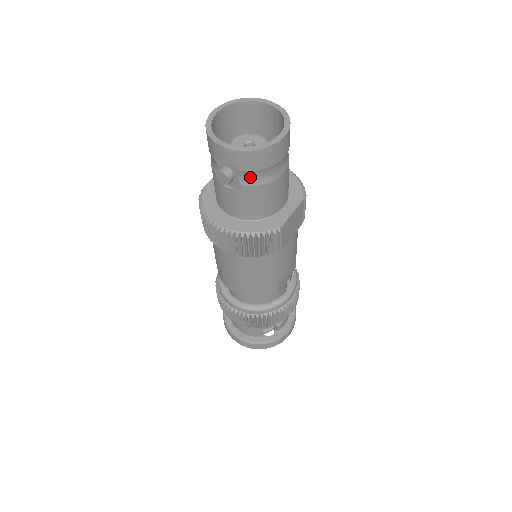
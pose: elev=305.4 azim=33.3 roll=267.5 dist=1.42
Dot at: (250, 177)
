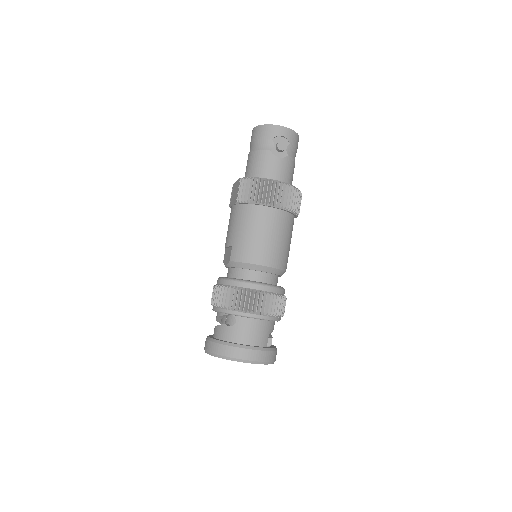
Dot at: (291, 151)
